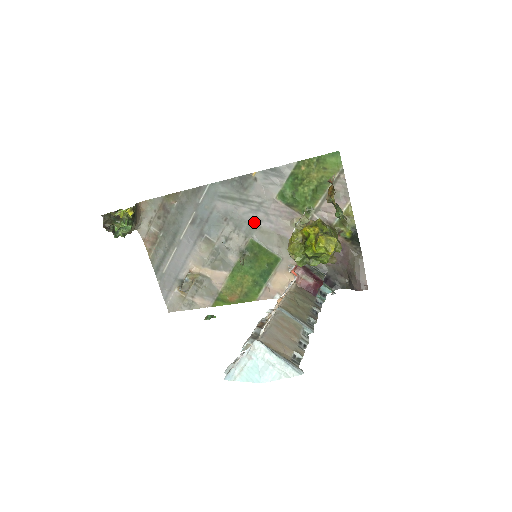
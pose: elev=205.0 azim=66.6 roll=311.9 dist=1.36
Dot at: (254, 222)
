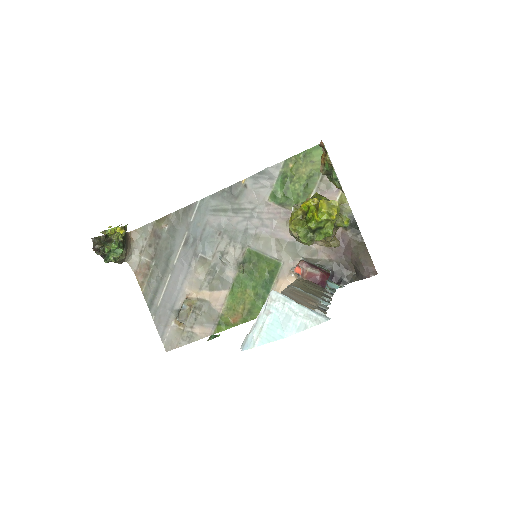
Dot at: (249, 230)
